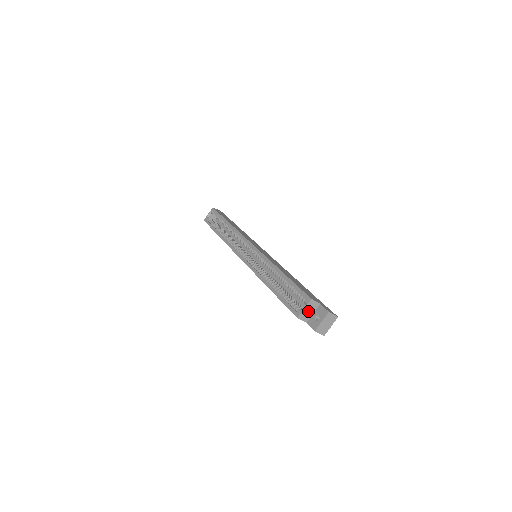
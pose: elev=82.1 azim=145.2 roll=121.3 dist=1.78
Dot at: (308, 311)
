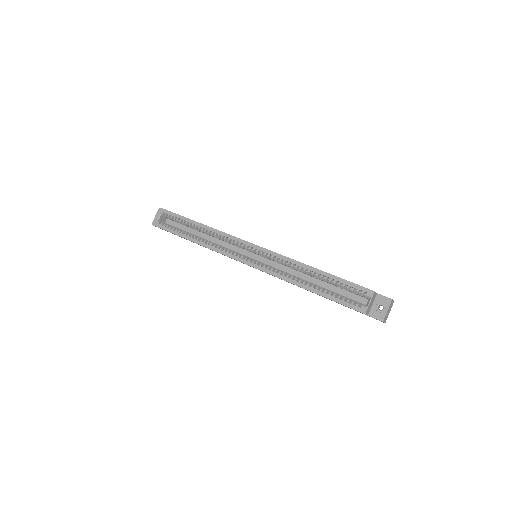
Dot at: (371, 304)
